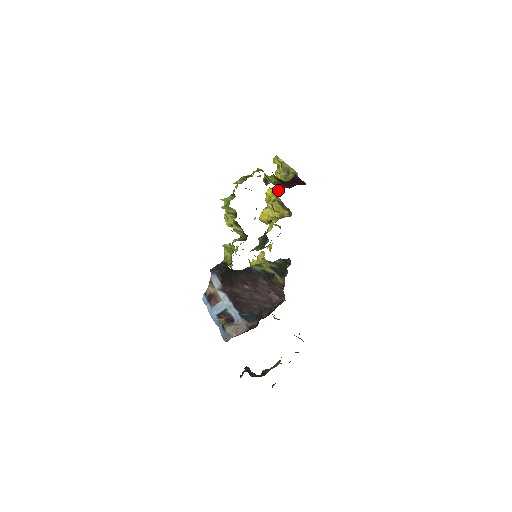
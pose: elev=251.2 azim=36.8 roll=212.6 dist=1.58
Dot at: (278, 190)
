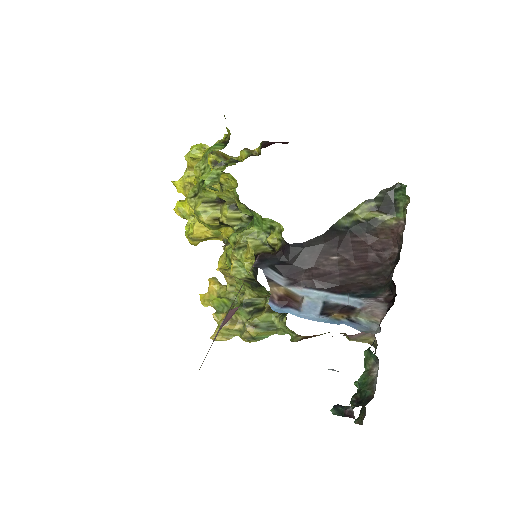
Dot at: occluded
